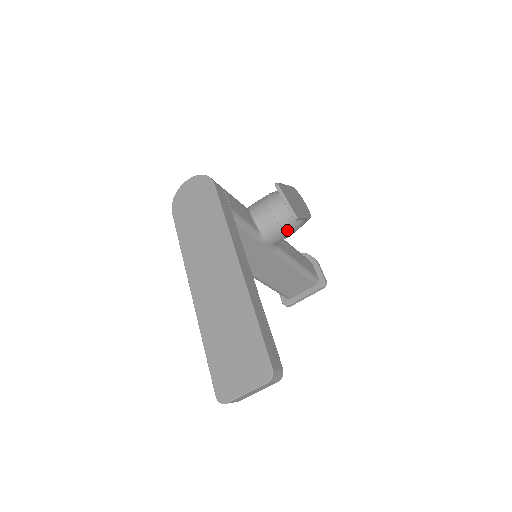
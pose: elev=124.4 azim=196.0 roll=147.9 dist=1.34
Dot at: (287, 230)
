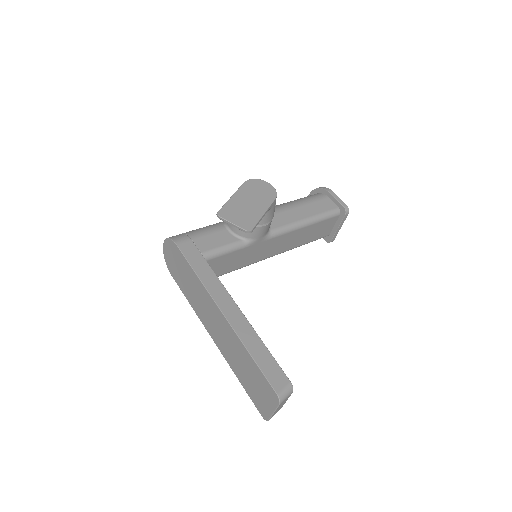
Dot at: (262, 224)
